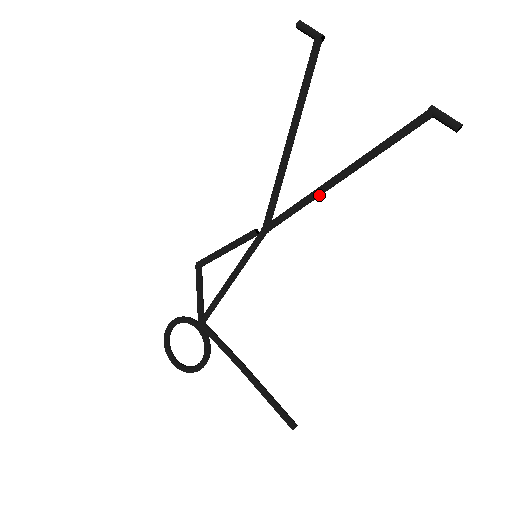
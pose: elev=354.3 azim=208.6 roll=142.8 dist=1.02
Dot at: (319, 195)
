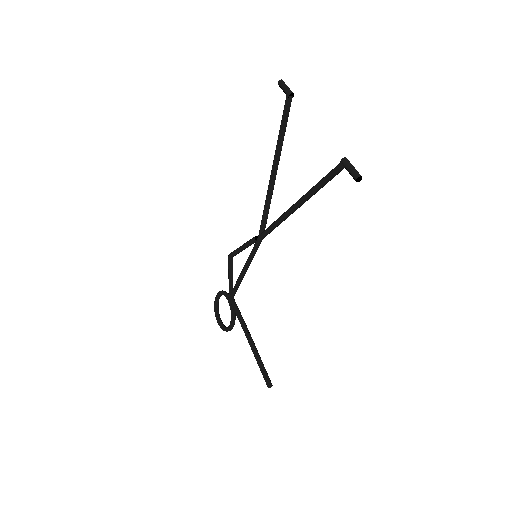
Dot at: (286, 217)
